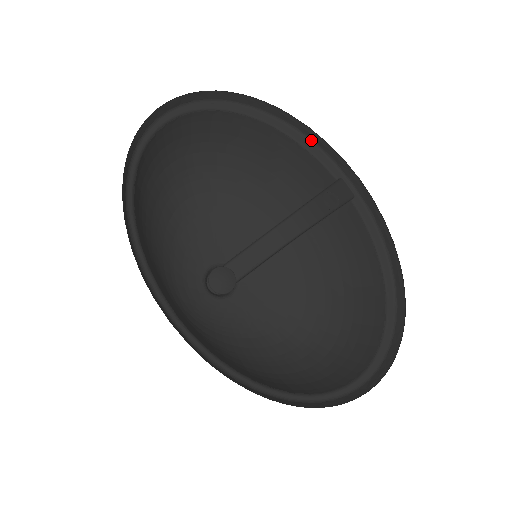
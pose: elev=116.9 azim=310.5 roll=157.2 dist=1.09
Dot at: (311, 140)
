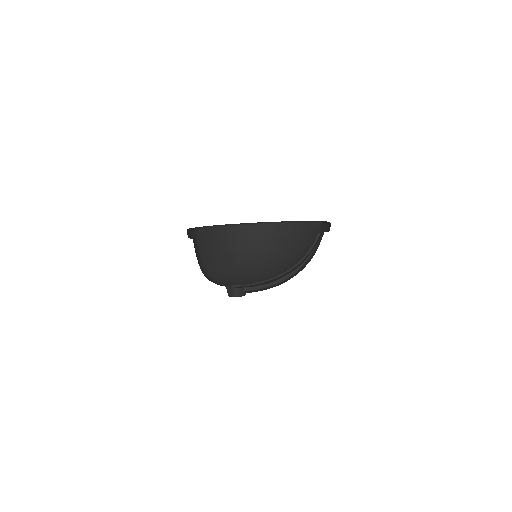
Dot at: occluded
